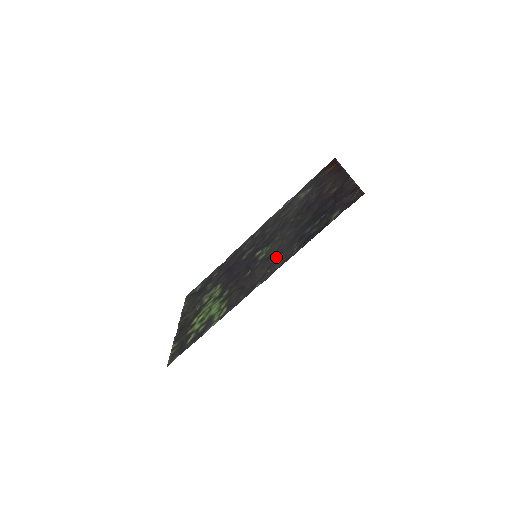
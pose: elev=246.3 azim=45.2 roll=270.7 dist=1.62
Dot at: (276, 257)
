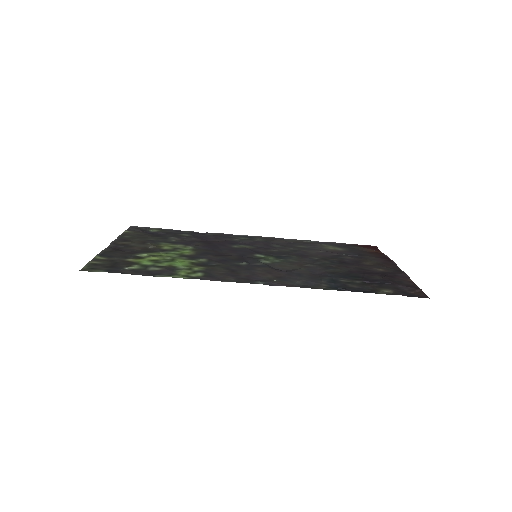
Dot at: (291, 275)
